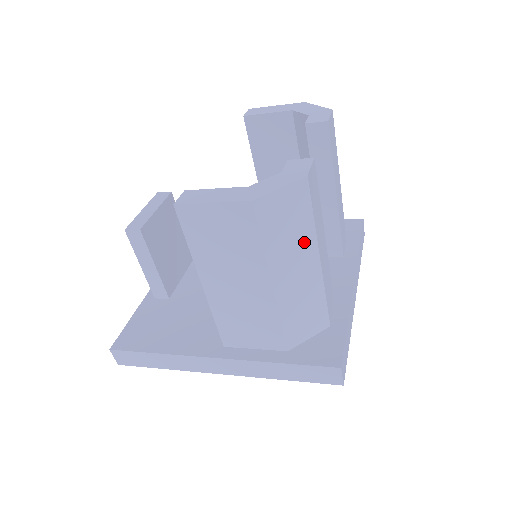
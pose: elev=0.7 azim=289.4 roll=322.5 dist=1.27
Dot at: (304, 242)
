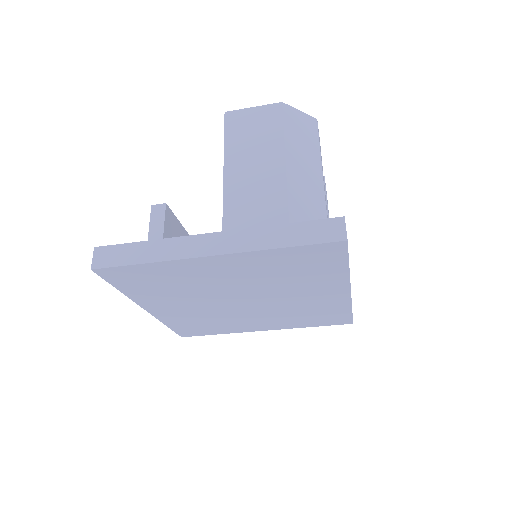
Dot at: (312, 154)
